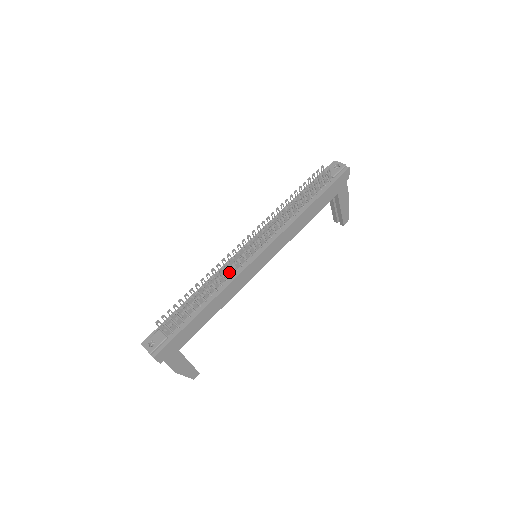
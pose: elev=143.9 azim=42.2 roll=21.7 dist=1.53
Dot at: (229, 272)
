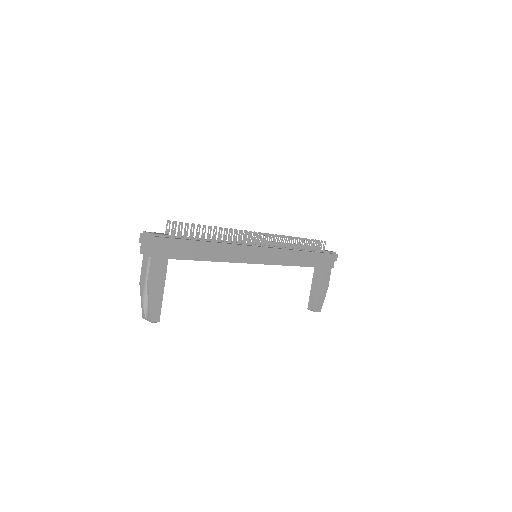
Dot at: (236, 242)
